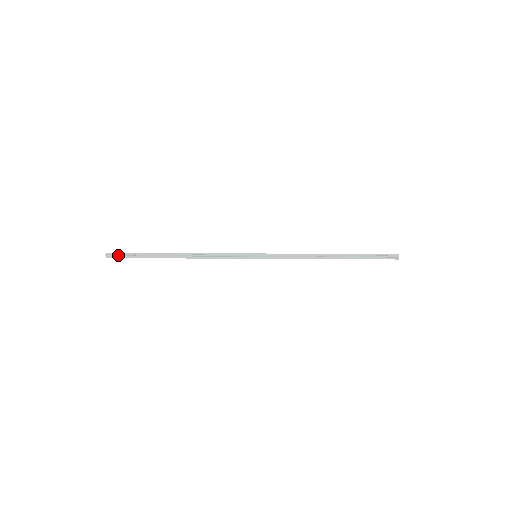
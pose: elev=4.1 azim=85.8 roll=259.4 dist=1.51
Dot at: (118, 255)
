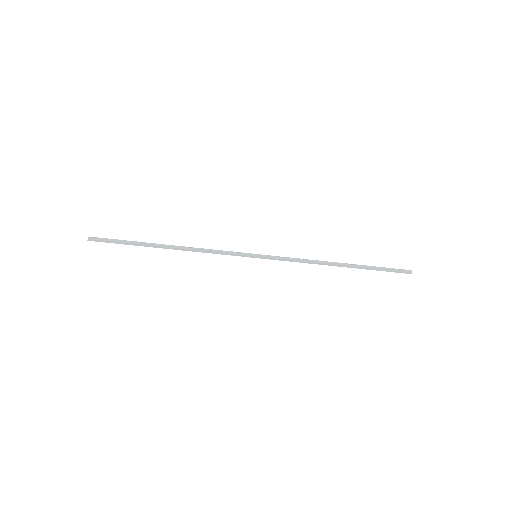
Dot at: (102, 238)
